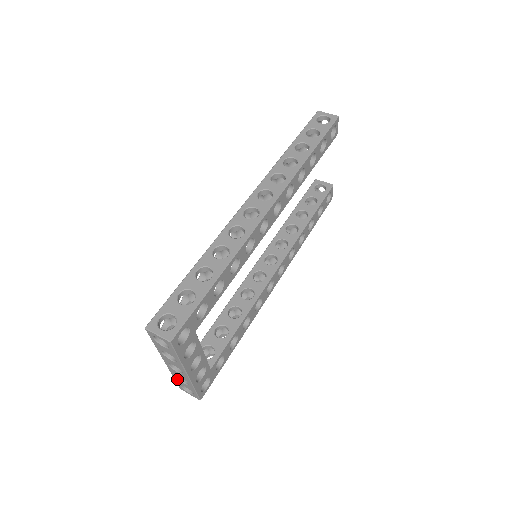
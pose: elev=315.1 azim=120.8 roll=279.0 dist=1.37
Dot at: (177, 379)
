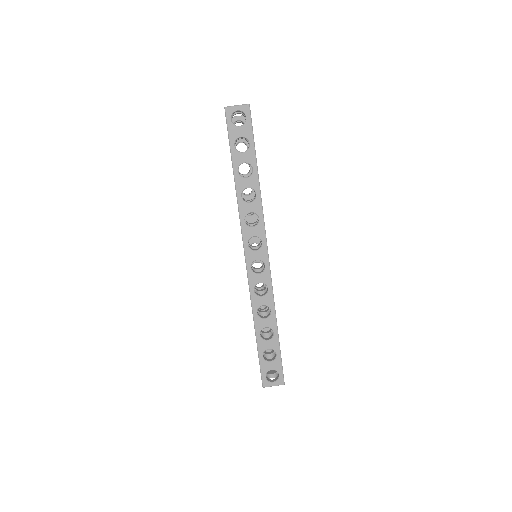
Dot at: occluded
